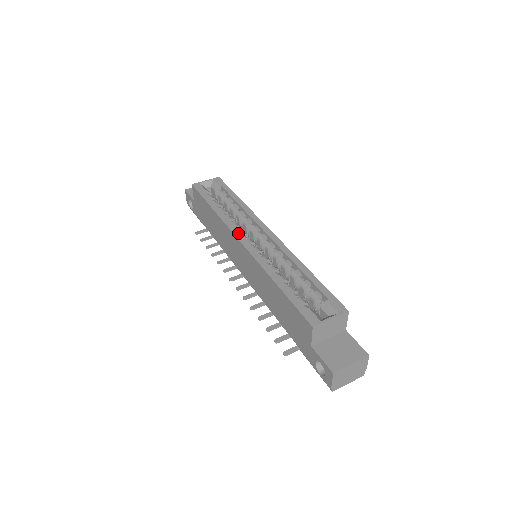
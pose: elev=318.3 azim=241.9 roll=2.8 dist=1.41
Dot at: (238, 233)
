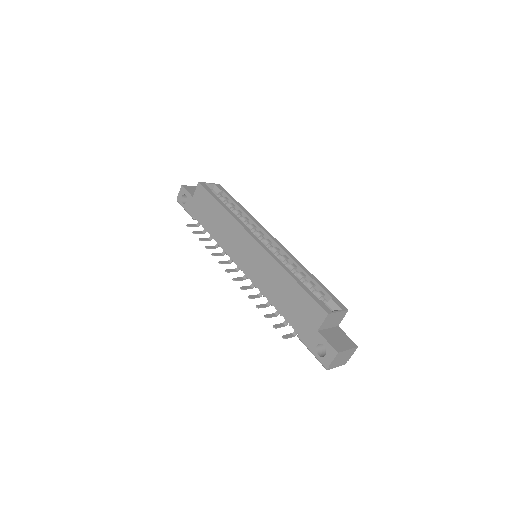
Dot at: (251, 232)
